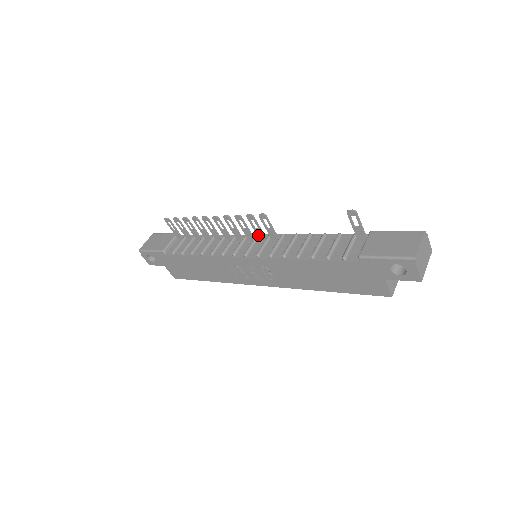
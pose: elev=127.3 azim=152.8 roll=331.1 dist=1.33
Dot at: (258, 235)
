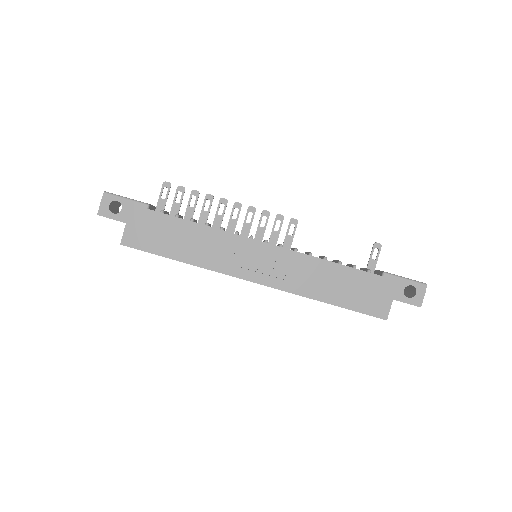
Dot at: (271, 238)
